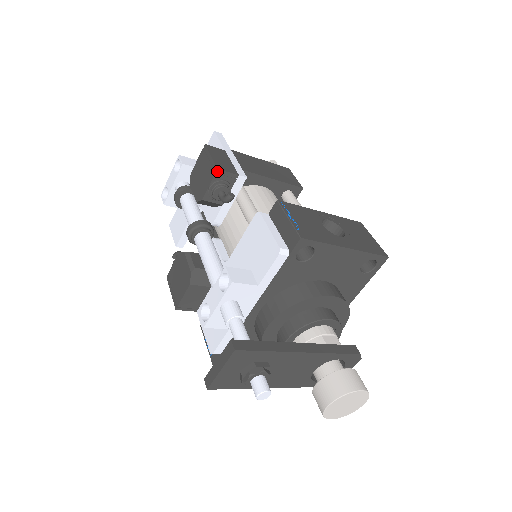
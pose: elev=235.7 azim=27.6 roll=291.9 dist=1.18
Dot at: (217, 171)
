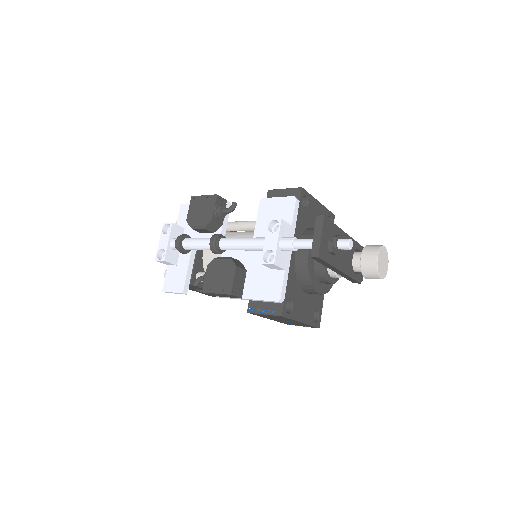
Dot at: (217, 196)
